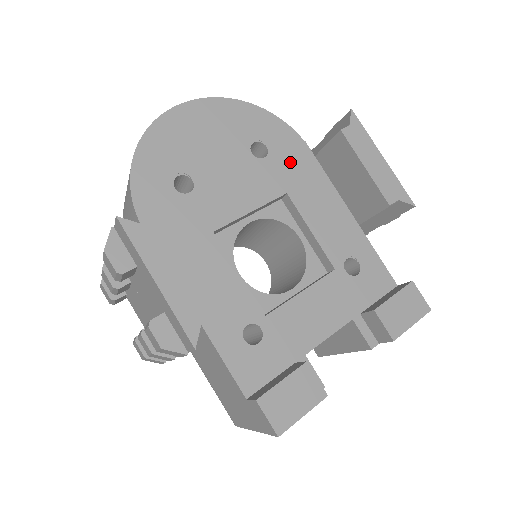
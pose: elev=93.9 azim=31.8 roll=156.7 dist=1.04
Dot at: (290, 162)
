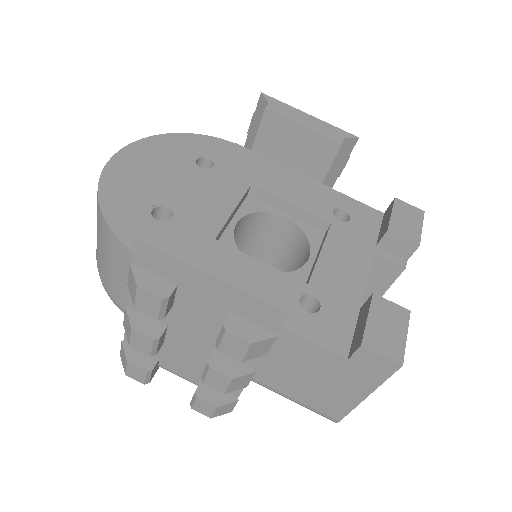
Dot at: (236, 162)
